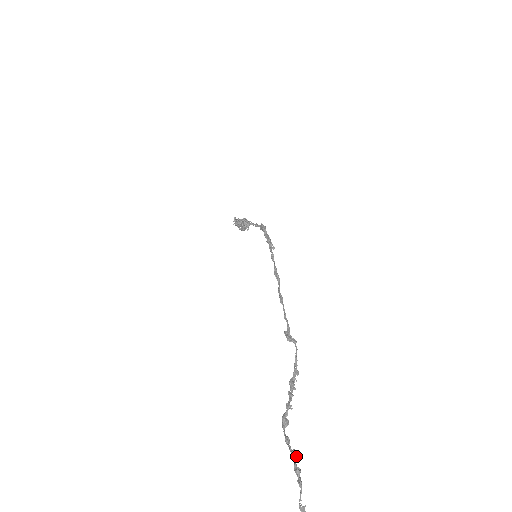
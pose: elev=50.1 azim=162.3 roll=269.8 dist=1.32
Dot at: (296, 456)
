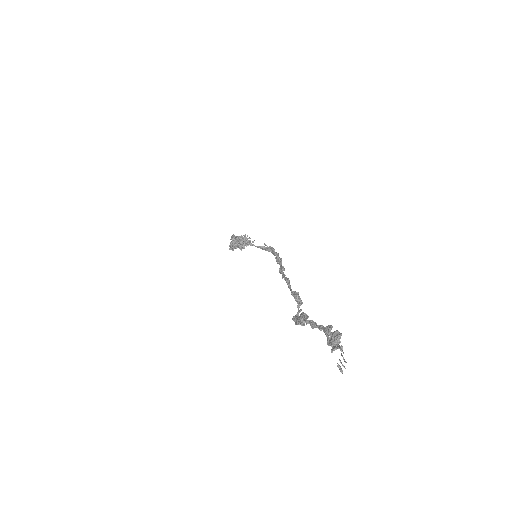
Dot at: (331, 333)
